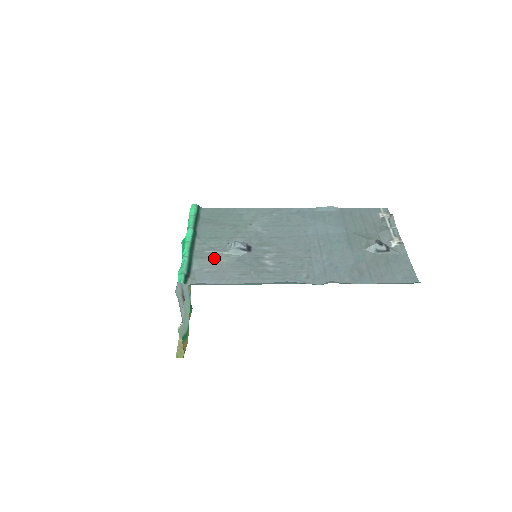
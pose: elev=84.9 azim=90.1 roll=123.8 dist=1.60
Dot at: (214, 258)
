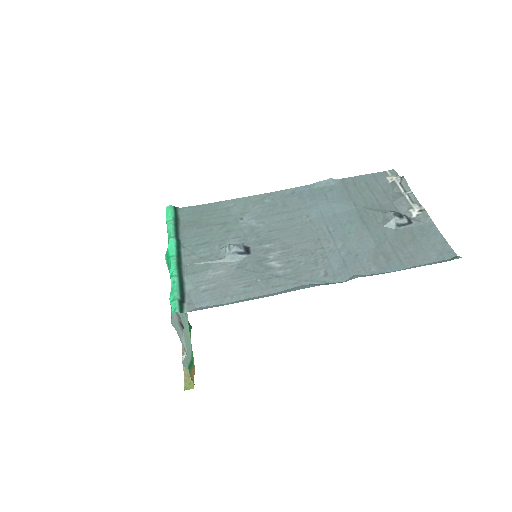
Dot at: (209, 271)
